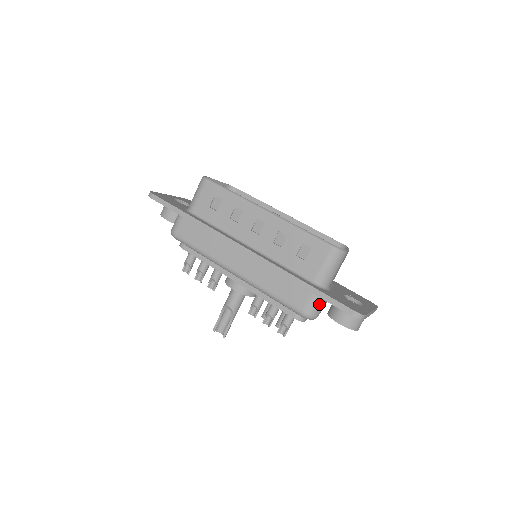
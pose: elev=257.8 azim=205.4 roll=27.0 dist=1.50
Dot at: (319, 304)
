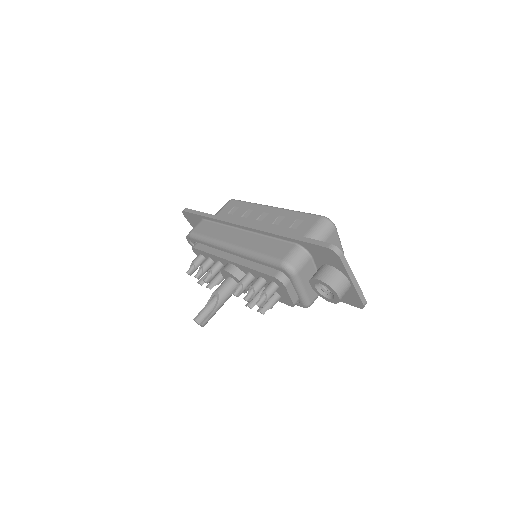
Dot at: (300, 256)
